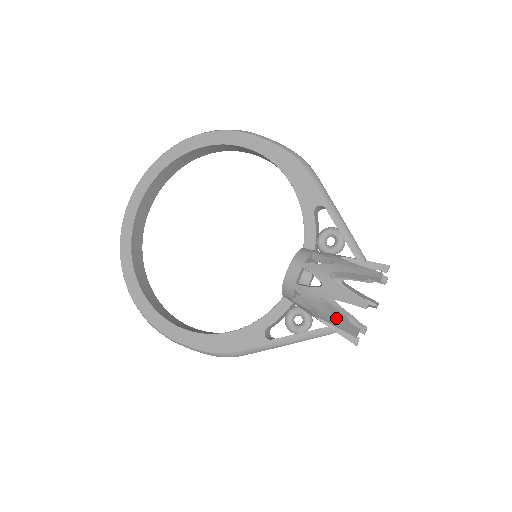
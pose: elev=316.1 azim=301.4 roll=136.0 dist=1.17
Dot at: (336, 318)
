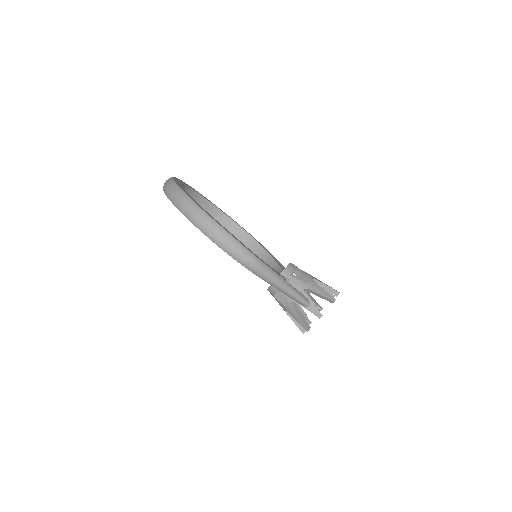
Dot at: occluded
